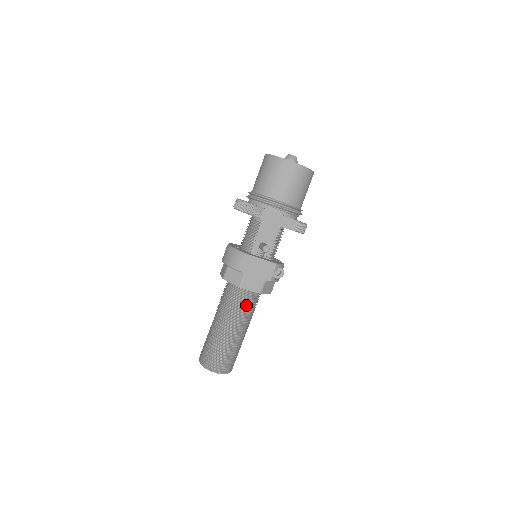
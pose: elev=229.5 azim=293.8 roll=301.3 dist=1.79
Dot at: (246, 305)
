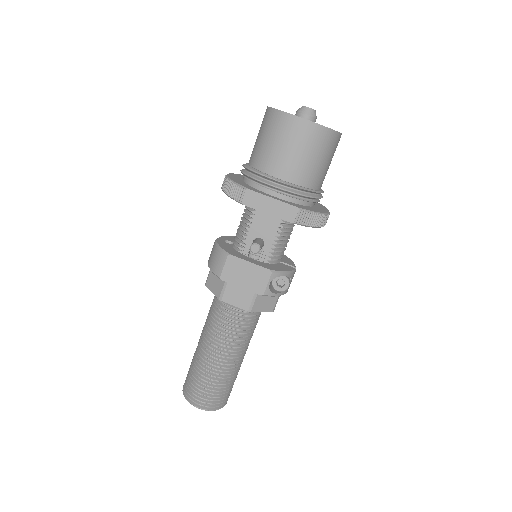
Dot at: (234, 324)
